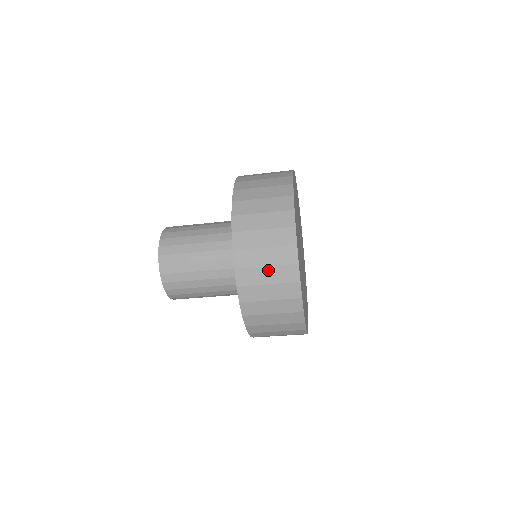
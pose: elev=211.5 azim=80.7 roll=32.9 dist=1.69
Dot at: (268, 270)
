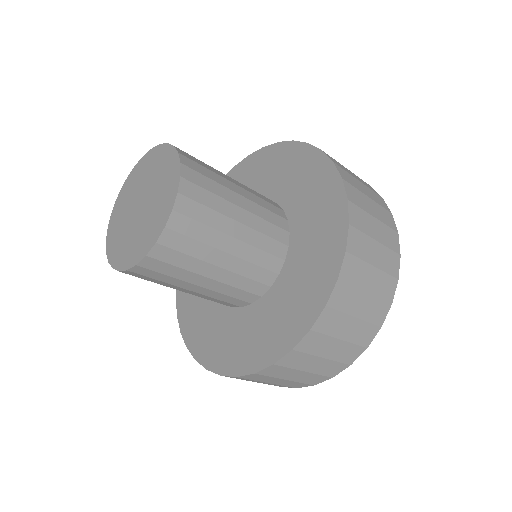
Dot at: (374, 272)
